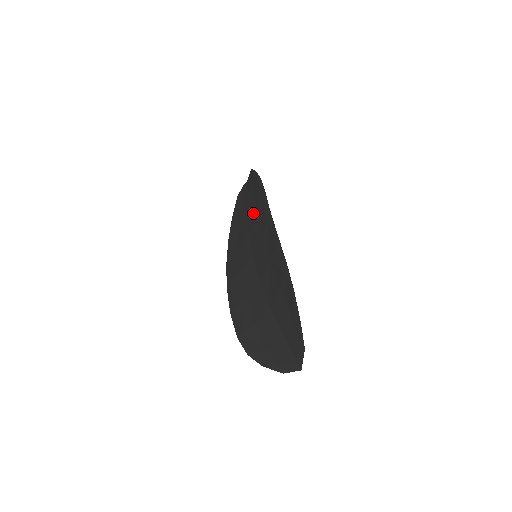
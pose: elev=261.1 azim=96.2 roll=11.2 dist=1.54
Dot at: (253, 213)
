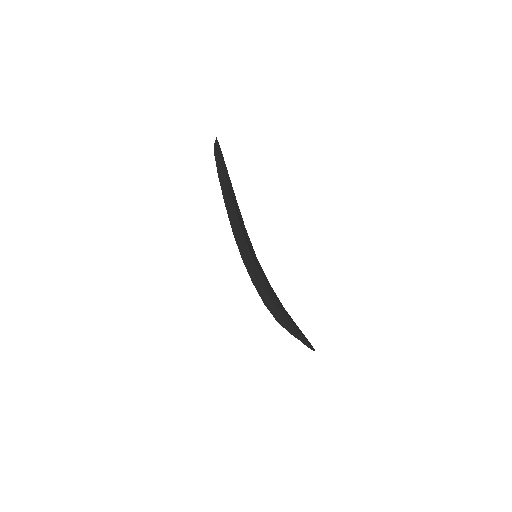
Dot at: occluded
